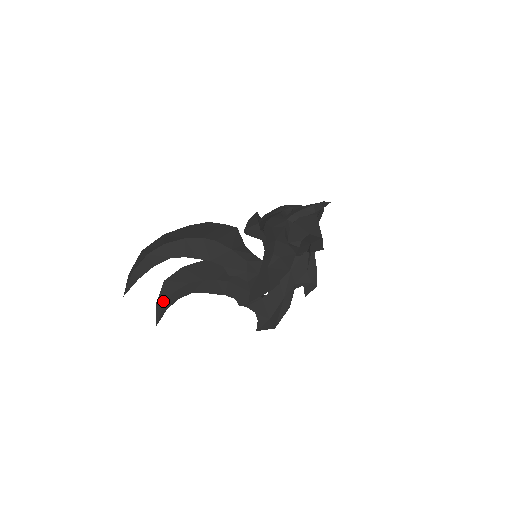
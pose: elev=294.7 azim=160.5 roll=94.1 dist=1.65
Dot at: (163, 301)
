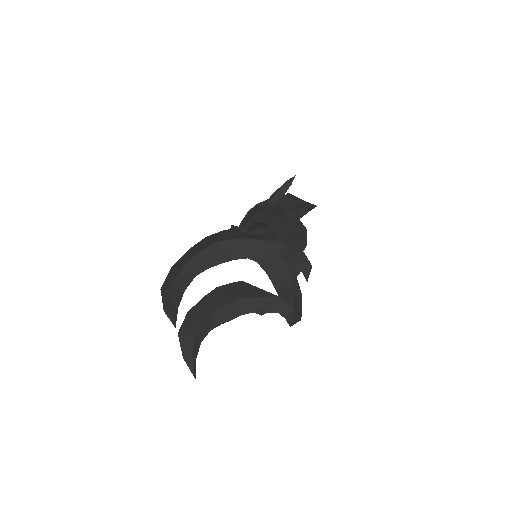
Dot at: (189, 351)
